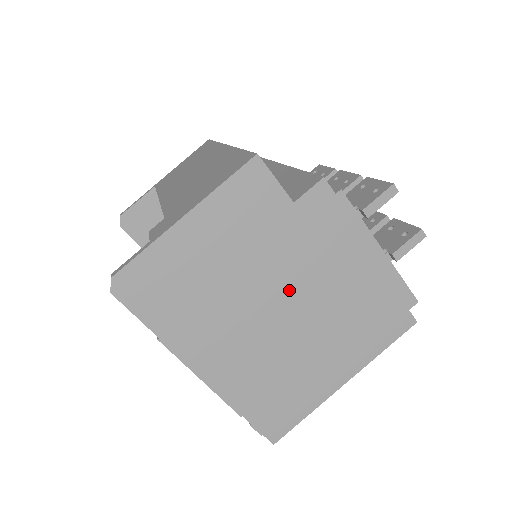
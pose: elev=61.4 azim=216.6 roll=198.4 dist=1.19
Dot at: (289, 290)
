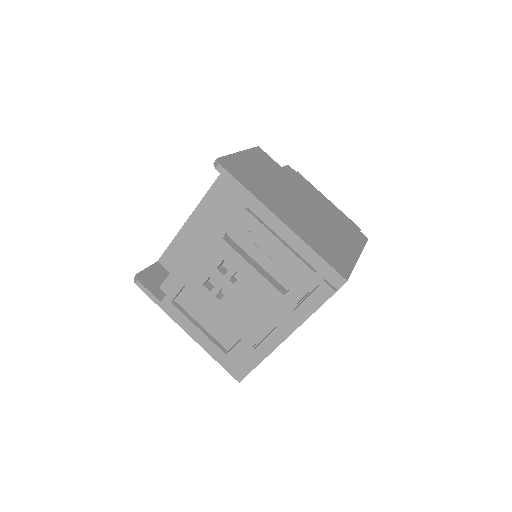
Dot at: (301, 199)
